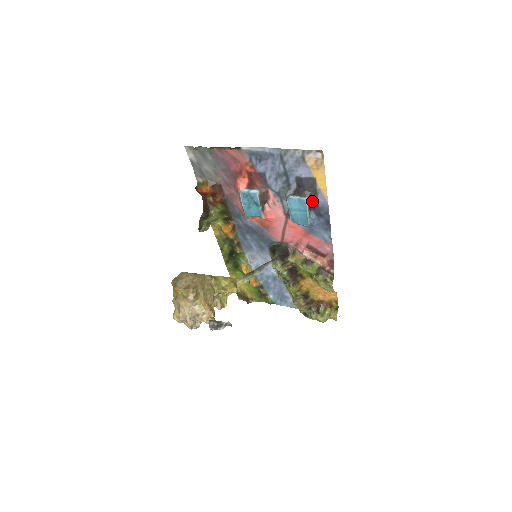
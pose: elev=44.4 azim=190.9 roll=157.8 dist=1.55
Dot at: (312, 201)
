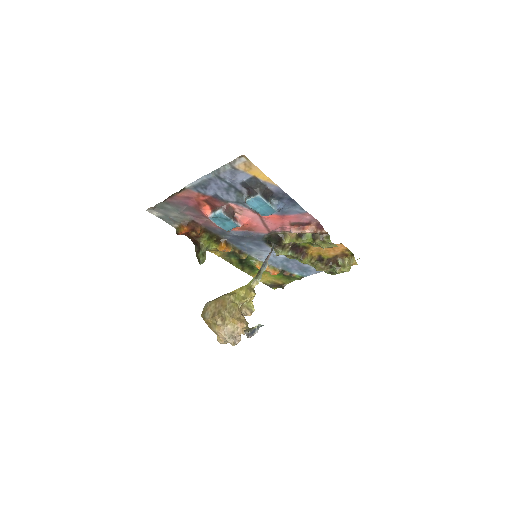
Dot at: (265, 193)
